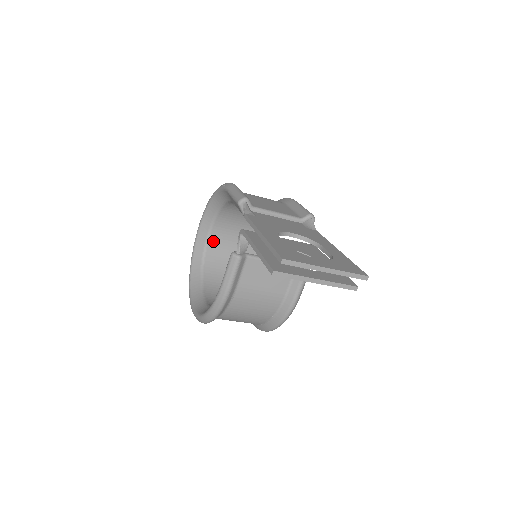
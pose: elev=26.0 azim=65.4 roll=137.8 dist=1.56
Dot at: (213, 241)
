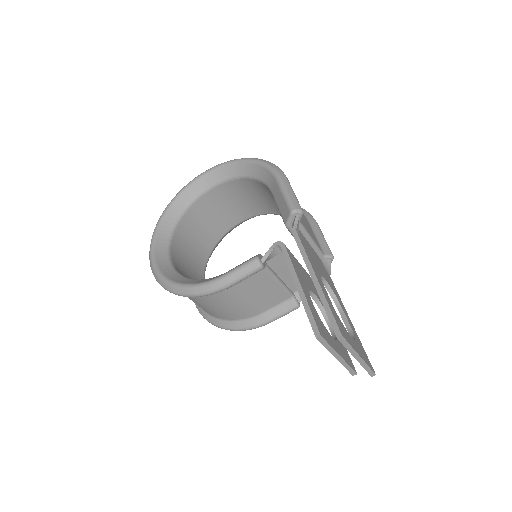
Dot at: (208, 197)
